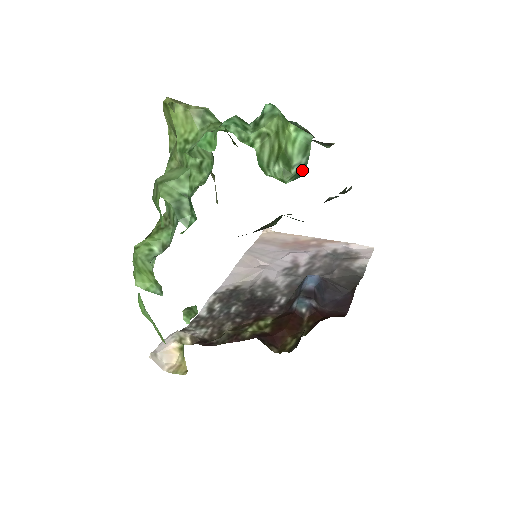
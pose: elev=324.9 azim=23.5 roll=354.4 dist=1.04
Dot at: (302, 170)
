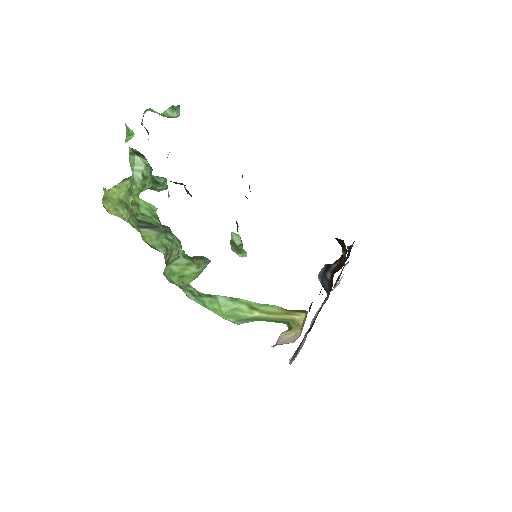
Dot at: (179, 107)
